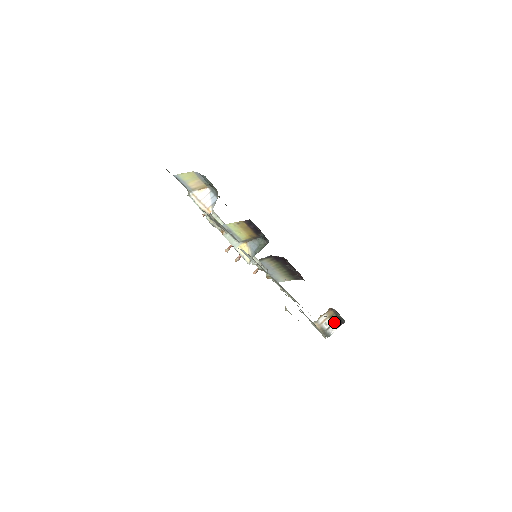
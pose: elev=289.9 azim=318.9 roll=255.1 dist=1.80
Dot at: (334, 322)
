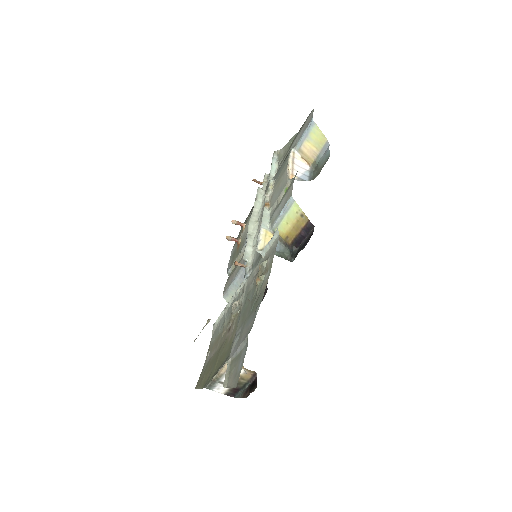
Dot at: occluded
